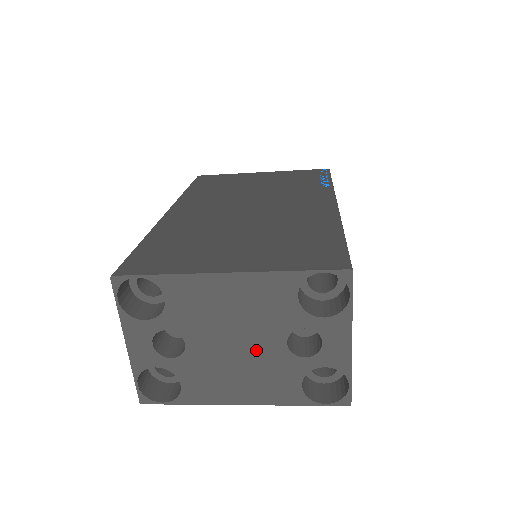
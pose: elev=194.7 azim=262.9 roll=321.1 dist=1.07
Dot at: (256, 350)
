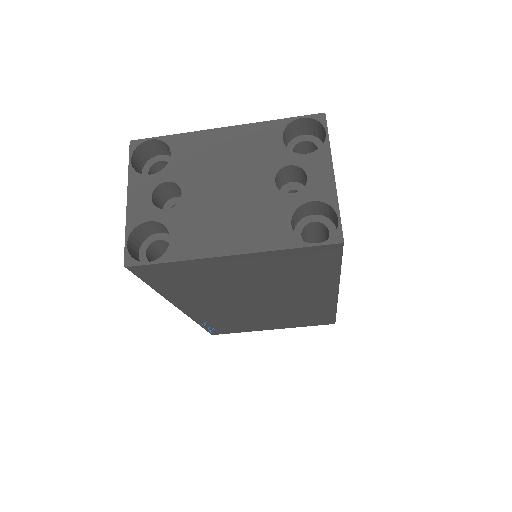
Dot at: (246, 192)
